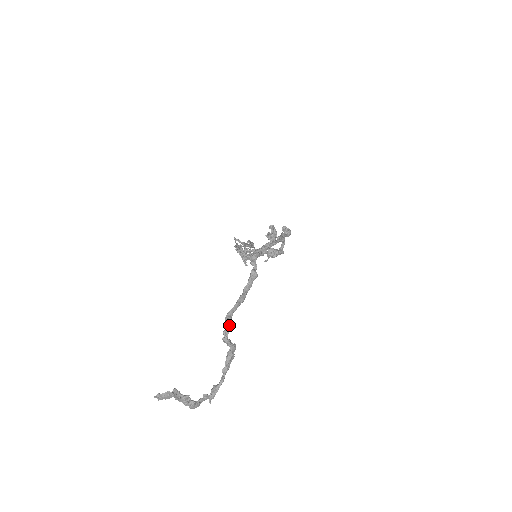
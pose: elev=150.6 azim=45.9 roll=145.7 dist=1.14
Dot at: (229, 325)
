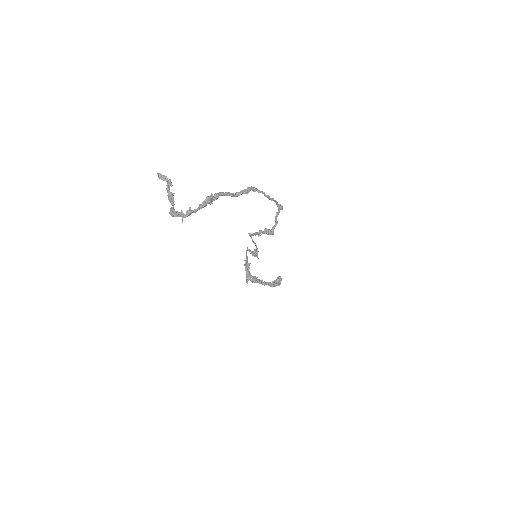
Dot at: (216, 195)
